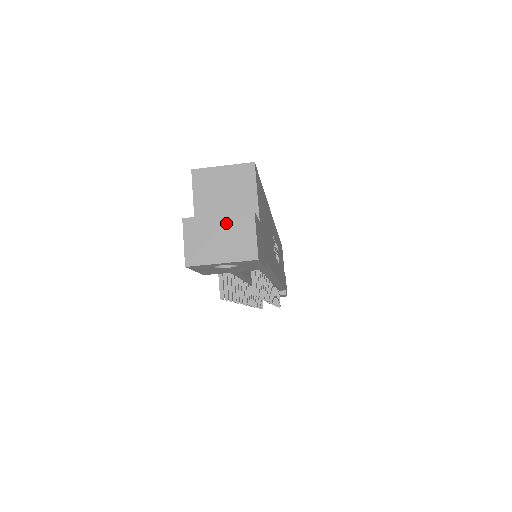
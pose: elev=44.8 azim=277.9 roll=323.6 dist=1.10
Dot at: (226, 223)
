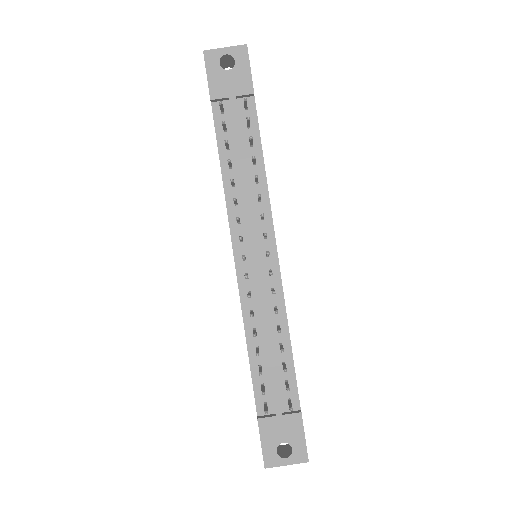
Dot at: occluded
